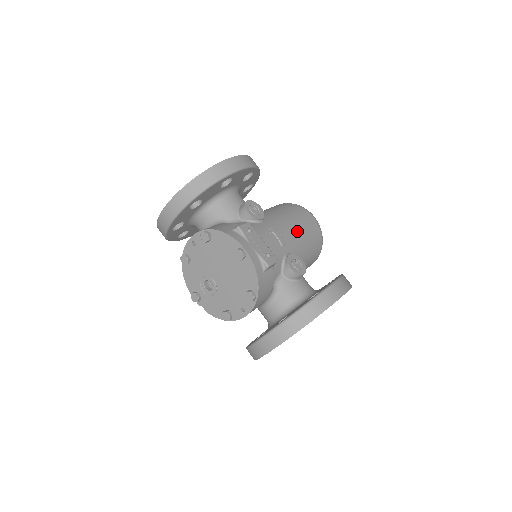
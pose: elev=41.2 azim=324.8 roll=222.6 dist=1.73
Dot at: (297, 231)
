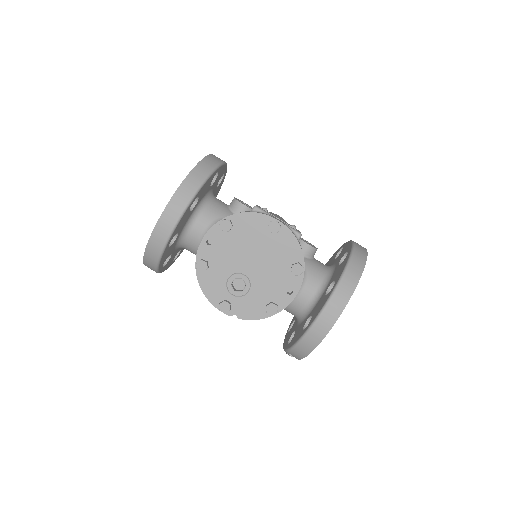
Dot at: occluded
